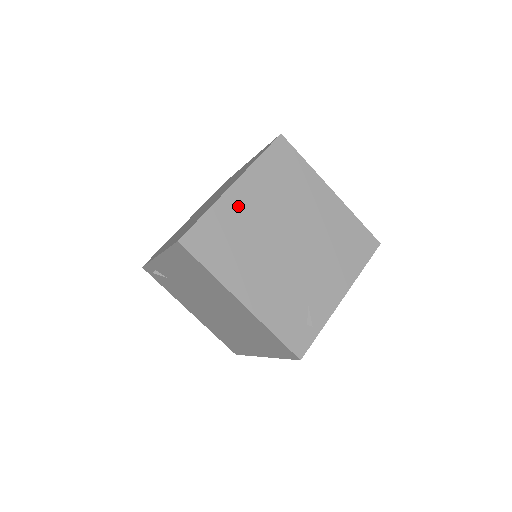
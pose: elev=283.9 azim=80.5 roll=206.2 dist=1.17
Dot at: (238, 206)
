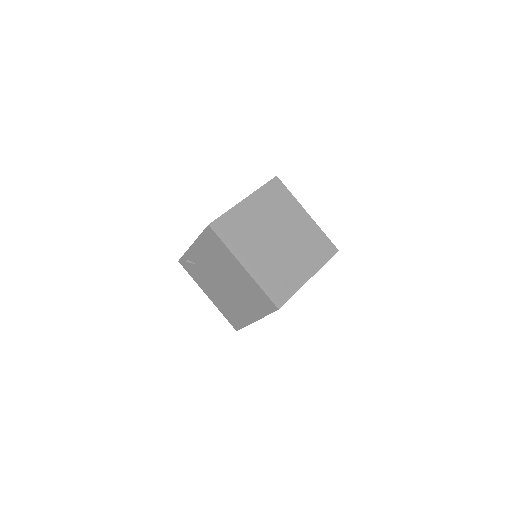
Dot at: (246, 212)
